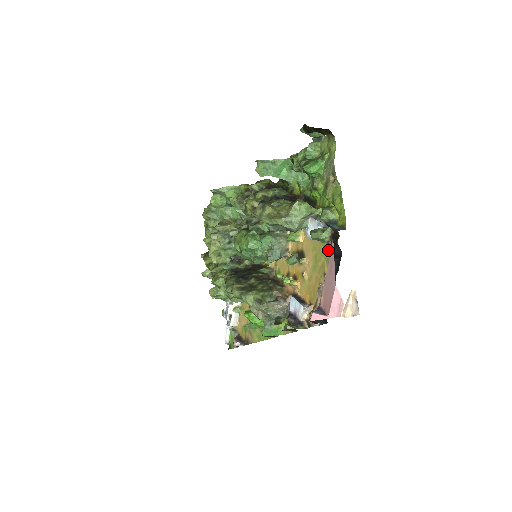
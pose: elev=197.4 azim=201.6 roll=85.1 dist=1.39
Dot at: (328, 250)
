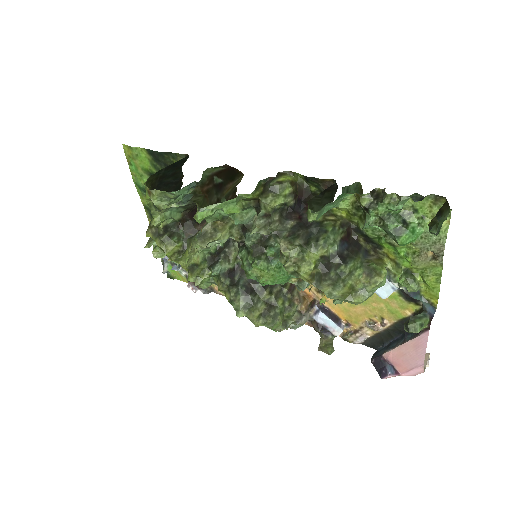
Dot at: (395, 305)
